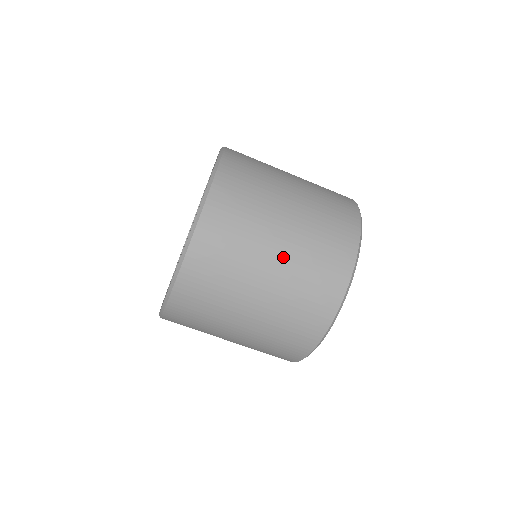
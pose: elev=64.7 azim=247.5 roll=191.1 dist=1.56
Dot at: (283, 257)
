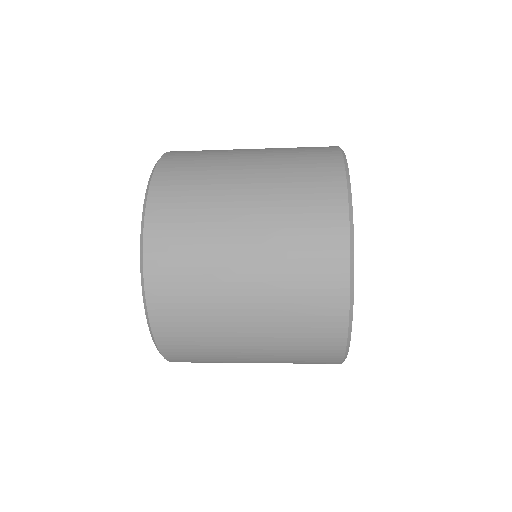
Dot at: occluded
